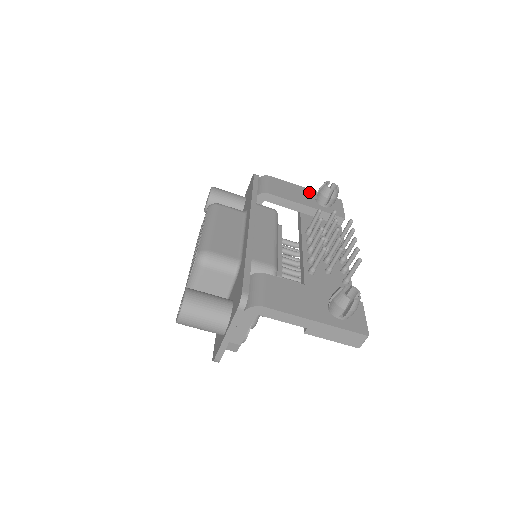
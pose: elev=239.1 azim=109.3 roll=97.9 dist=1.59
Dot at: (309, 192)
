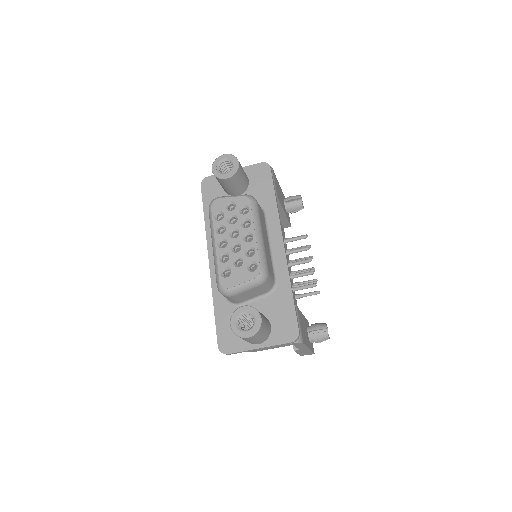
Dot at: occluded
